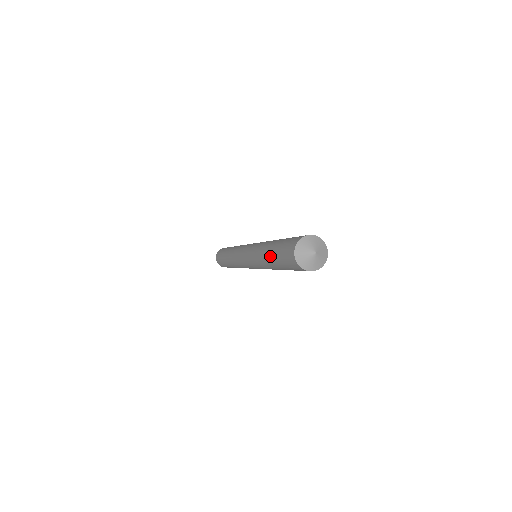
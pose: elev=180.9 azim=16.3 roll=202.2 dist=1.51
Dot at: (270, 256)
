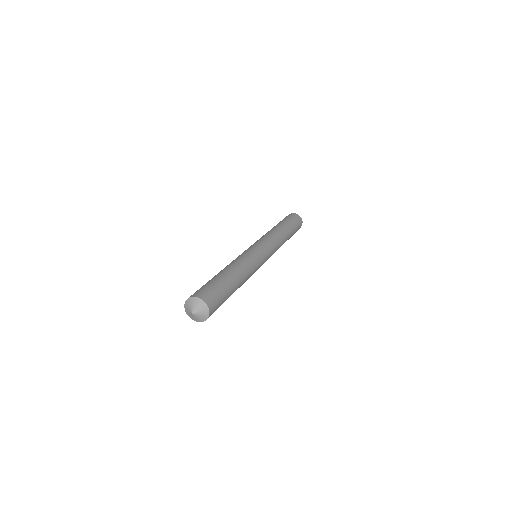
Dot at: occluded
